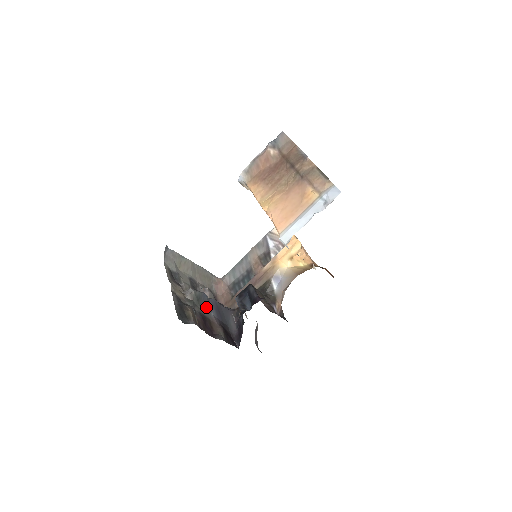
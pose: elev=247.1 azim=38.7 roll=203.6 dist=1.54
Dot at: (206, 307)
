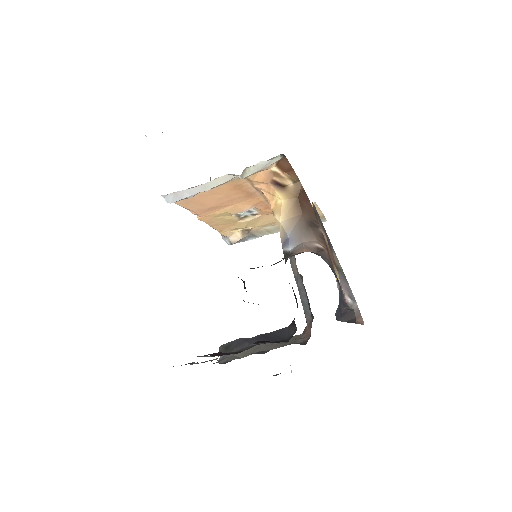
Dot at: (241, 346)
